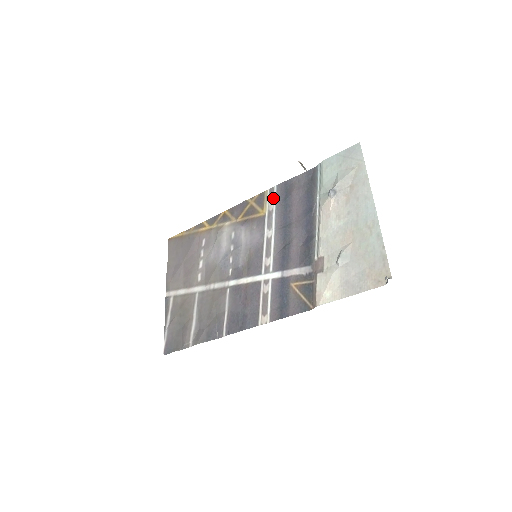
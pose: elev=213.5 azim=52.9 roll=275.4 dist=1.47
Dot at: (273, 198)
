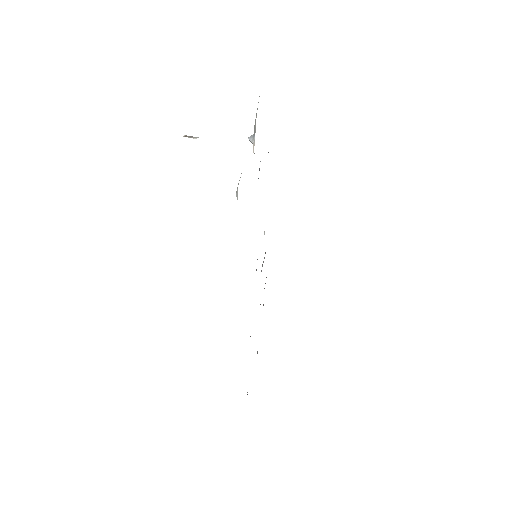
Dot at: occluded
